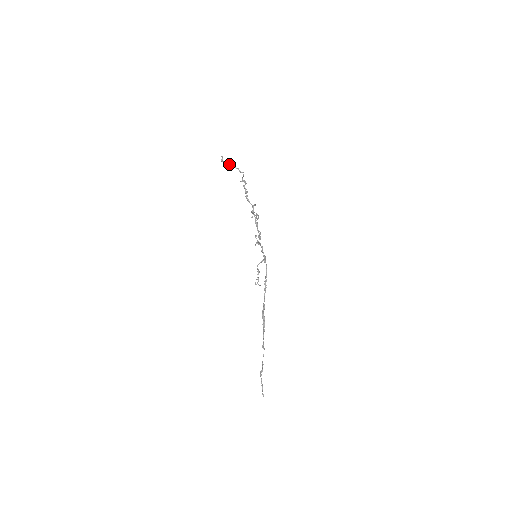
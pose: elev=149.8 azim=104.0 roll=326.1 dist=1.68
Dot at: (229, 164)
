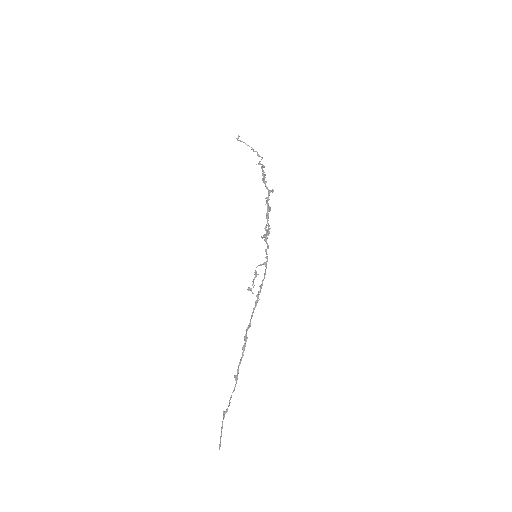
Dot at: (246, 144)
